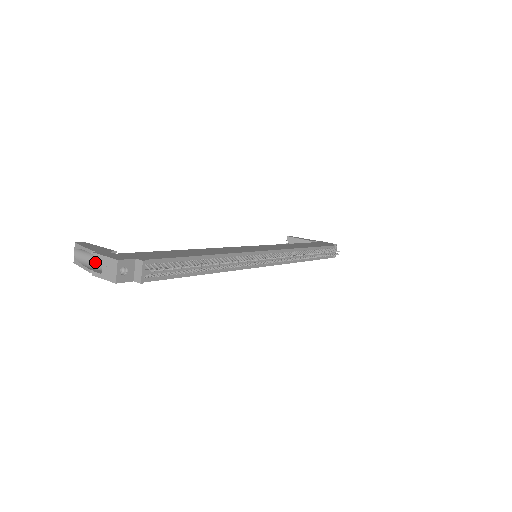
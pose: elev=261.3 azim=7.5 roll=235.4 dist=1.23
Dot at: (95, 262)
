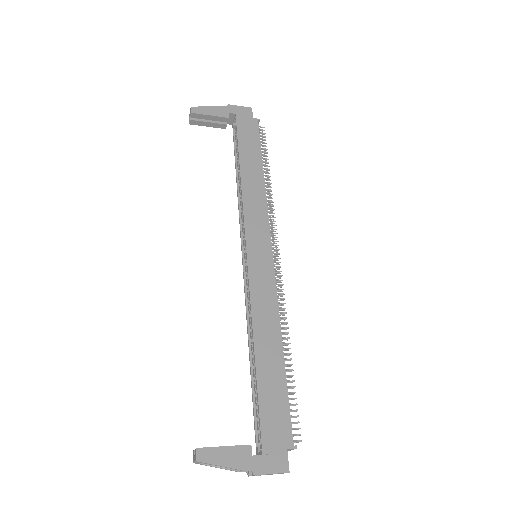
Dot at: occluded
